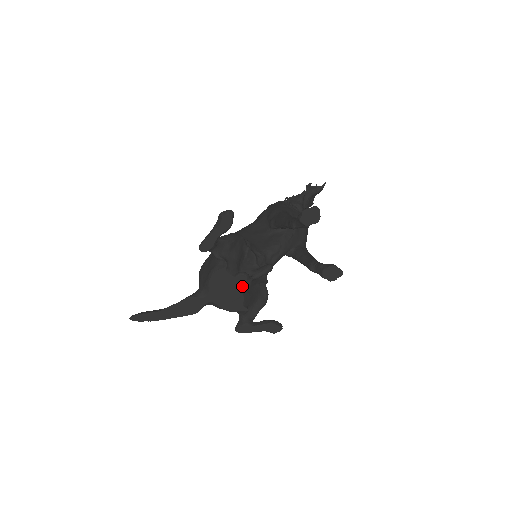
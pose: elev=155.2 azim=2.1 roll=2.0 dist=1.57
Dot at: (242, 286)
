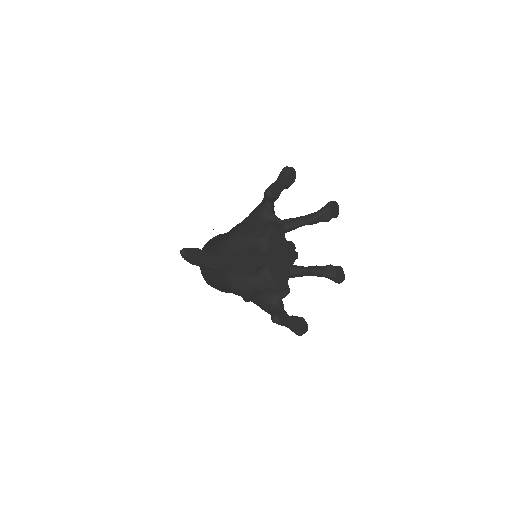
Dot at: (291, 257)
